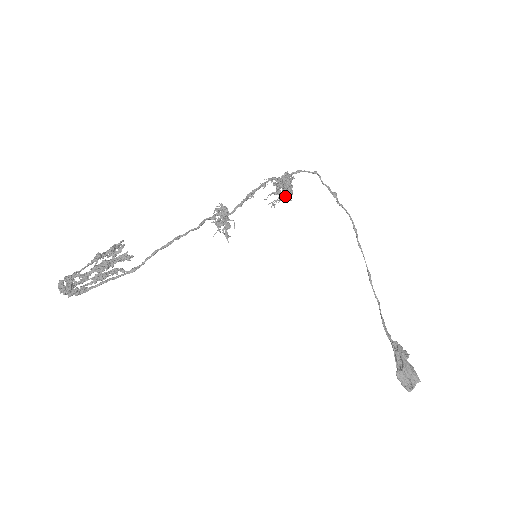
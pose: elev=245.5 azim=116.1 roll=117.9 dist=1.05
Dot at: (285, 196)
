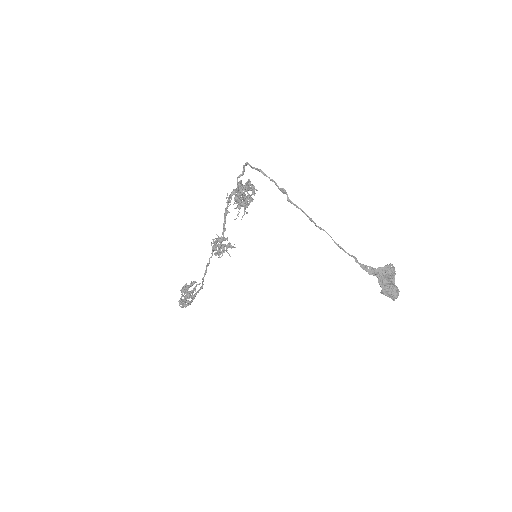
Dot at: occluded
